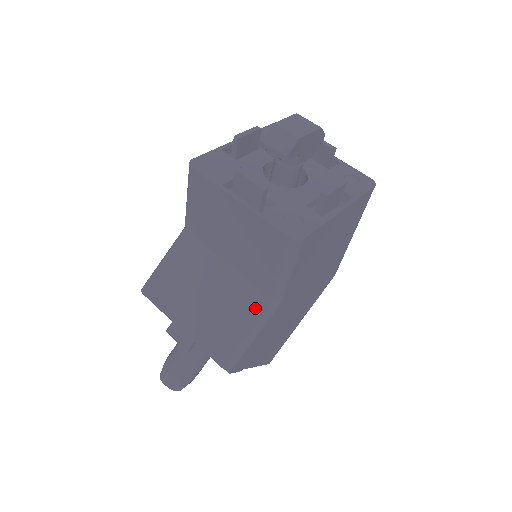
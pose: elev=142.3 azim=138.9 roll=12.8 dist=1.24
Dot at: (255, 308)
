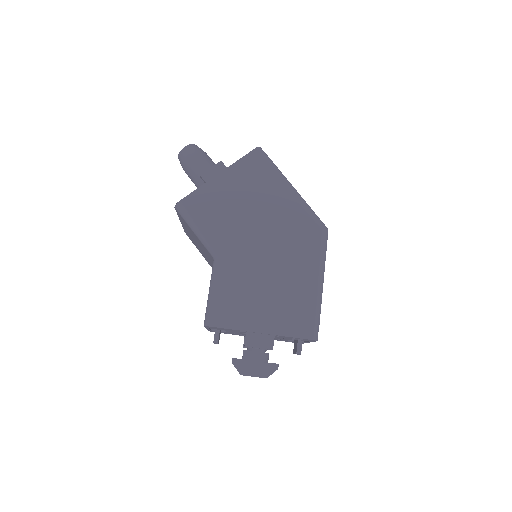
Dot at: (211, 266)
